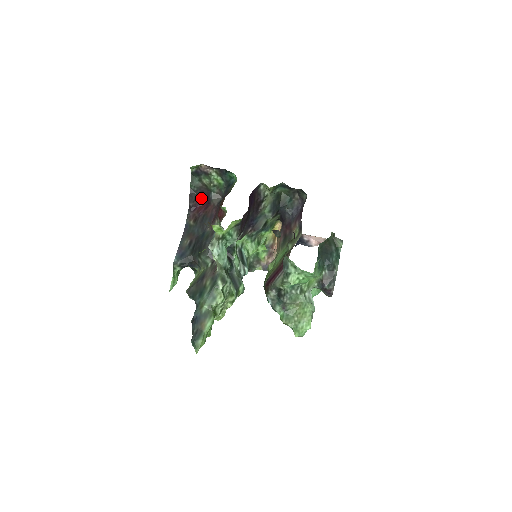
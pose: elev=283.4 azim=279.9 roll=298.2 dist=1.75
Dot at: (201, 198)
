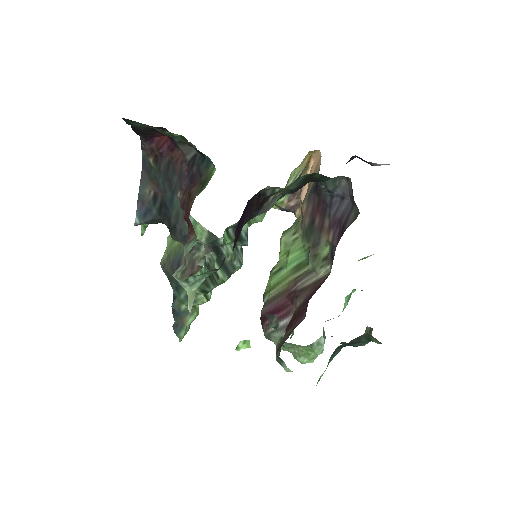
Dot at: (158, 131)
